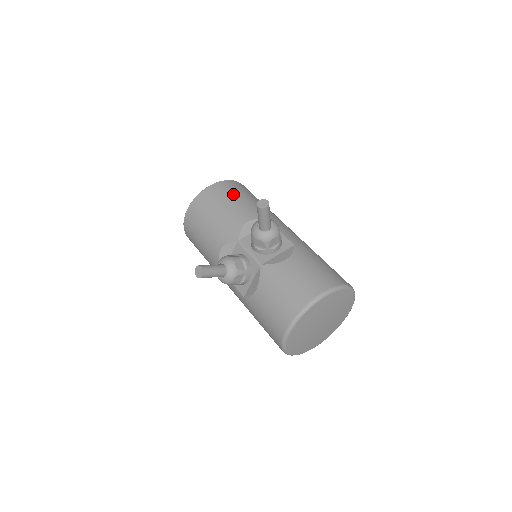
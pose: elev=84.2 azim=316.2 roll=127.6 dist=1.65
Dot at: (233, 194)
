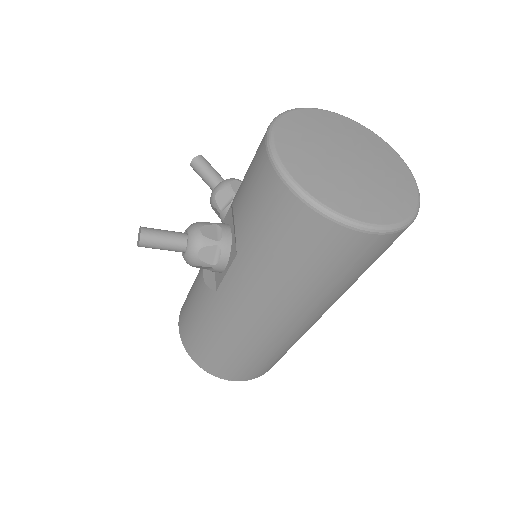
Dot at: occluded
